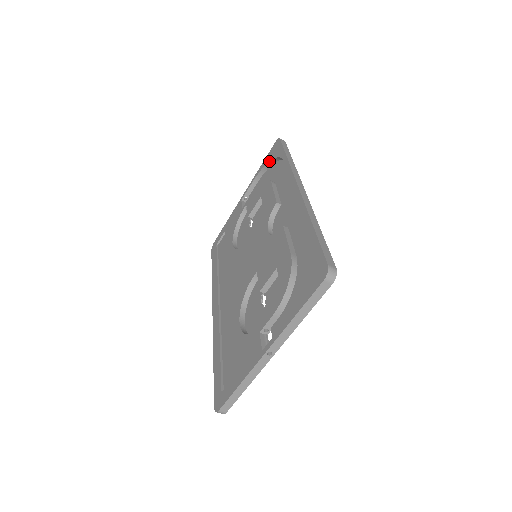
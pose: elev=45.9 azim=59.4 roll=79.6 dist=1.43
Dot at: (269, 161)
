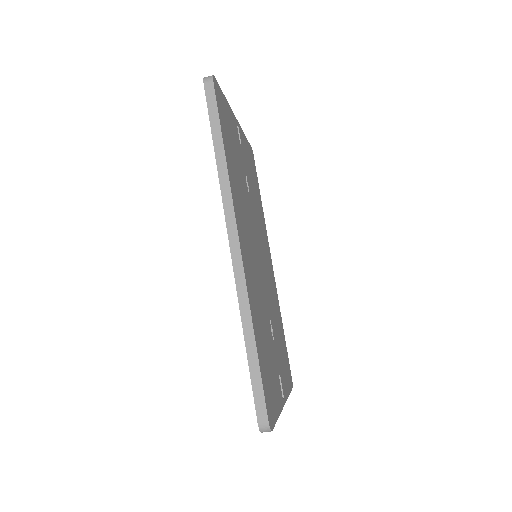
Dot at: occluded
